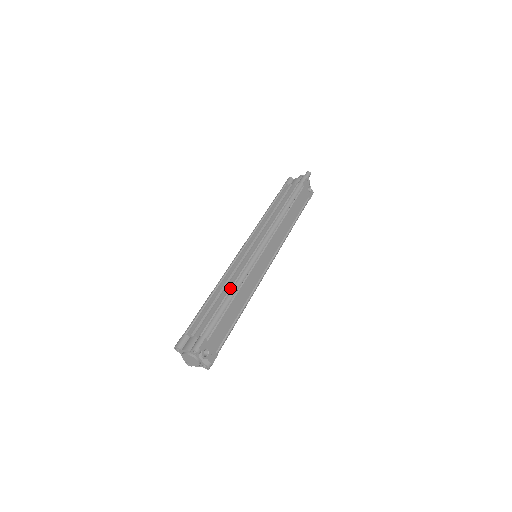
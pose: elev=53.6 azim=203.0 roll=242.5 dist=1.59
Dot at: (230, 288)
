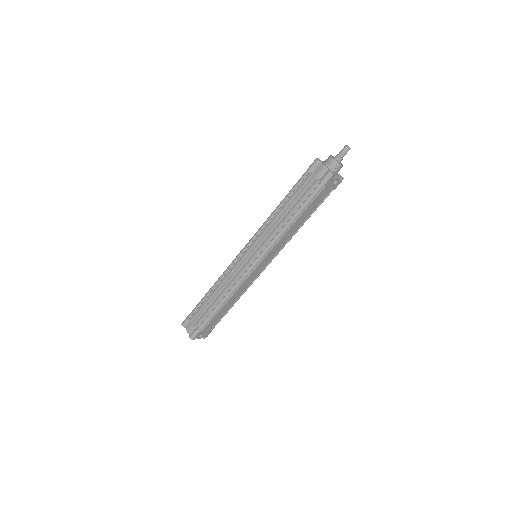
Dot at: (222, 297)
